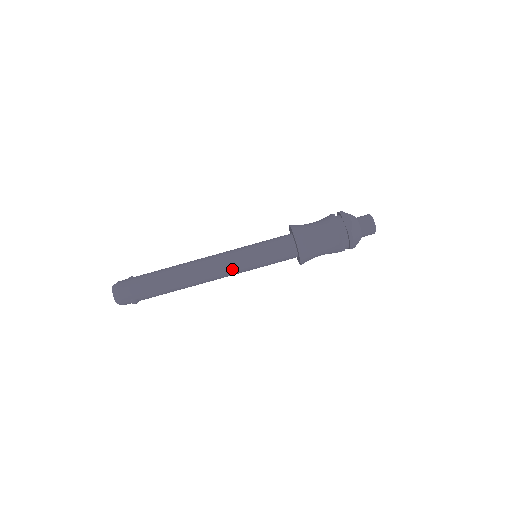
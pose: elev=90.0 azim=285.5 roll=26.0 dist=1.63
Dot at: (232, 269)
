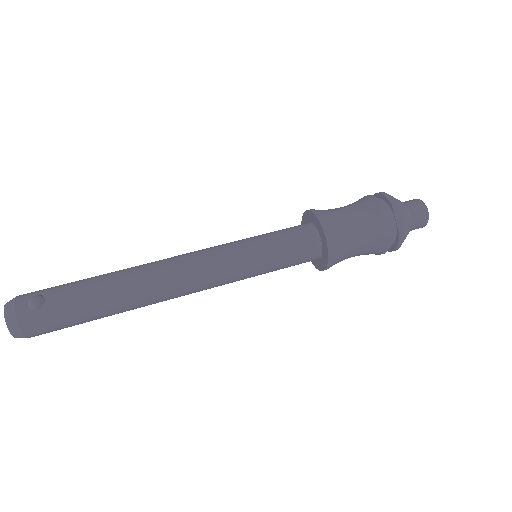
Dot at: (213, 249)
